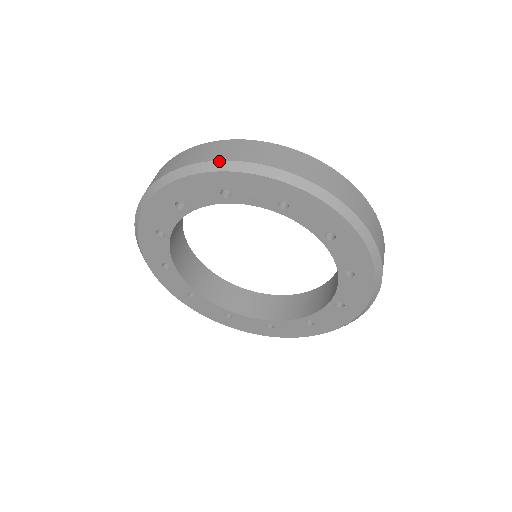
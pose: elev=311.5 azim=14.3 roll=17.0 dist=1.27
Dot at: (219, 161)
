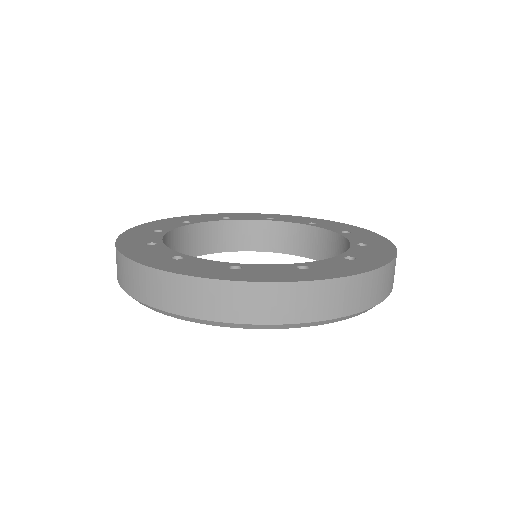
Dot at: (118, 281)
